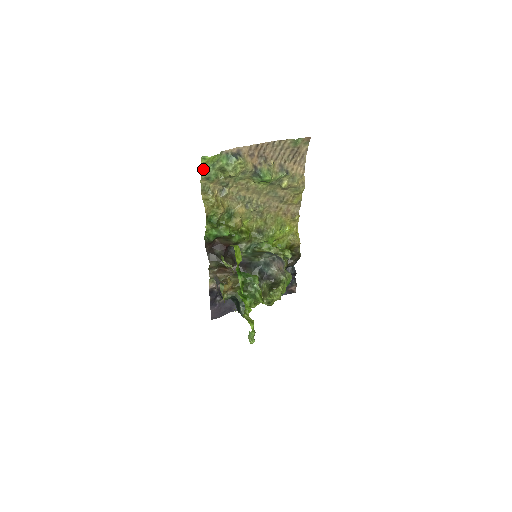
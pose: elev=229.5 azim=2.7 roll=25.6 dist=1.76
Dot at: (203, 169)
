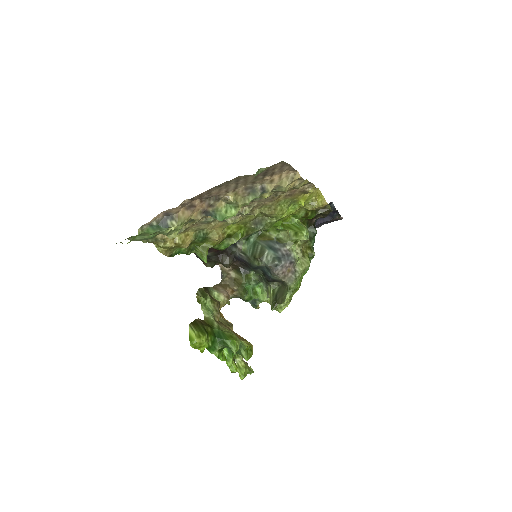
Dot at: (131, 238)
